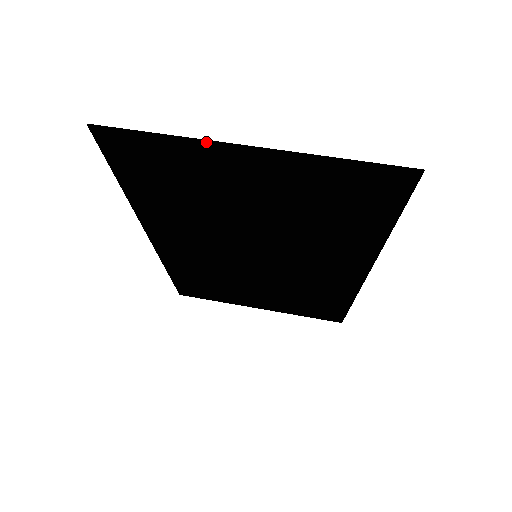
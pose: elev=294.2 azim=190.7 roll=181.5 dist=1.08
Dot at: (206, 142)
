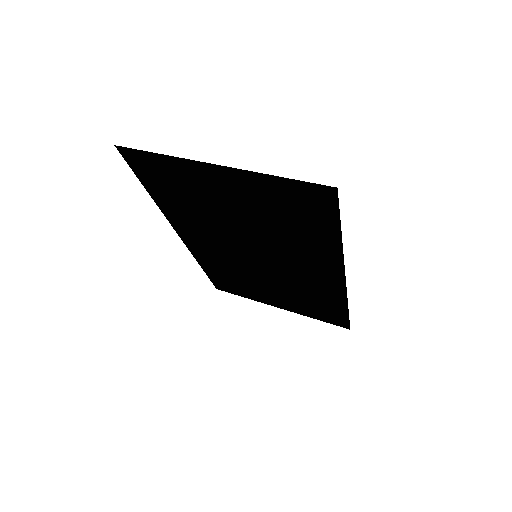
Dot at: (188, 161)
